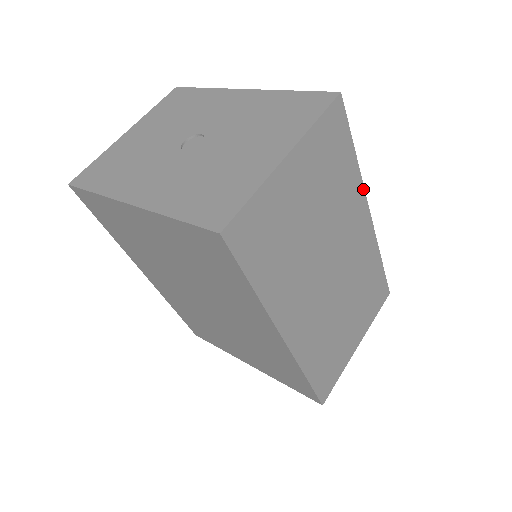
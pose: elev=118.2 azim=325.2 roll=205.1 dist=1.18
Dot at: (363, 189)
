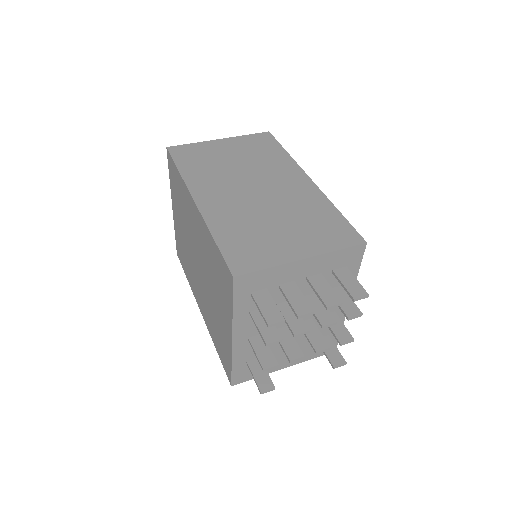
Dot at: (298, 166)
